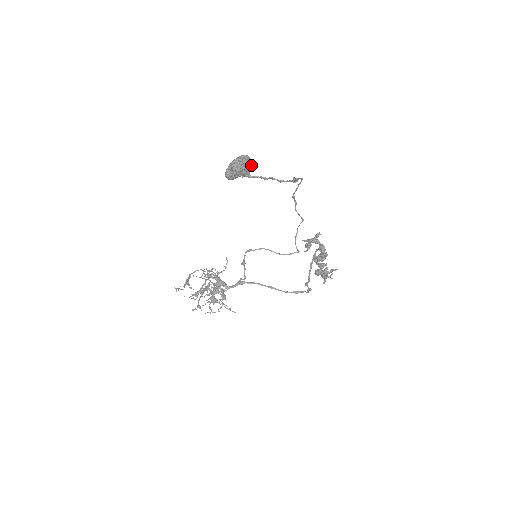
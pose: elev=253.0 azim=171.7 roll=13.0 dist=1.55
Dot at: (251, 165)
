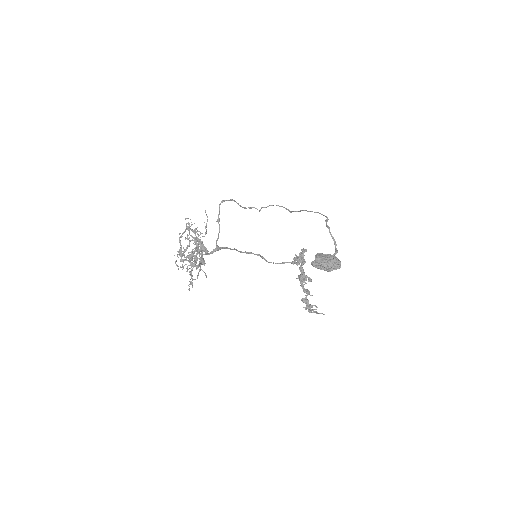
Dot at: occluded
